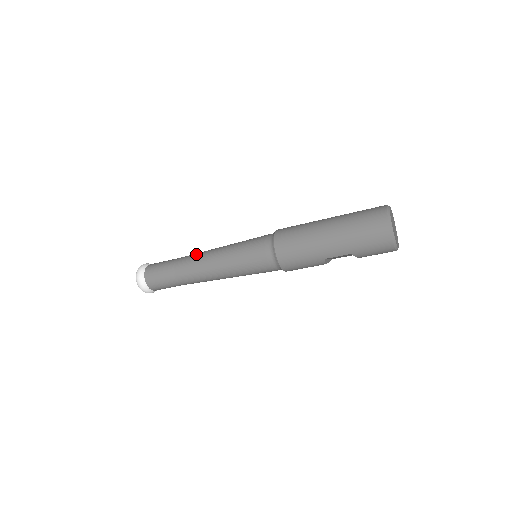
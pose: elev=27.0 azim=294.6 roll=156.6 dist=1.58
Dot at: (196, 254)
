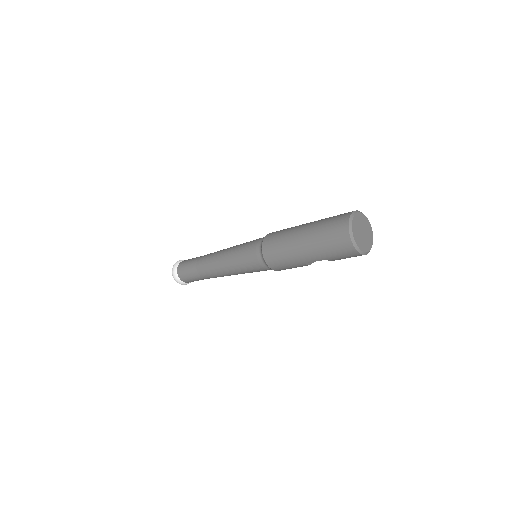
Dot at: (210, 255)
